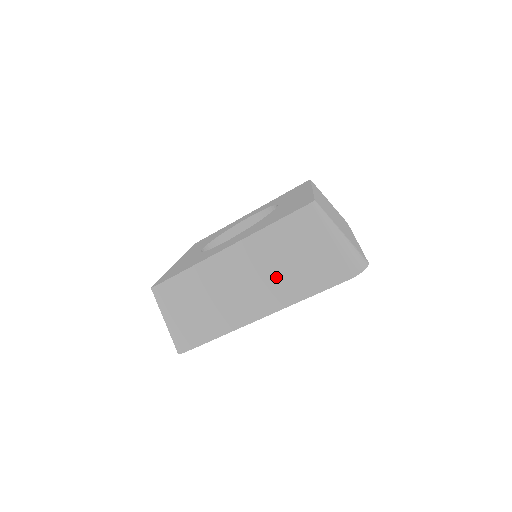
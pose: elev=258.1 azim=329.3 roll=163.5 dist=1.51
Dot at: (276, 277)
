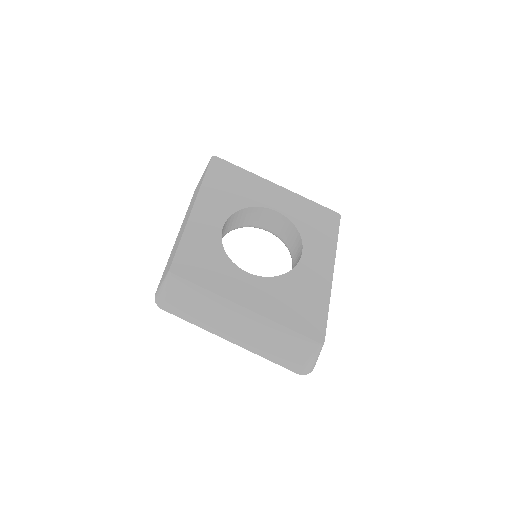
Dot at: (261, 341)
